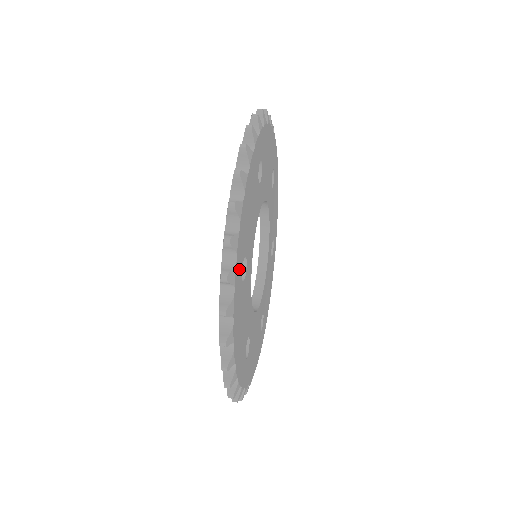
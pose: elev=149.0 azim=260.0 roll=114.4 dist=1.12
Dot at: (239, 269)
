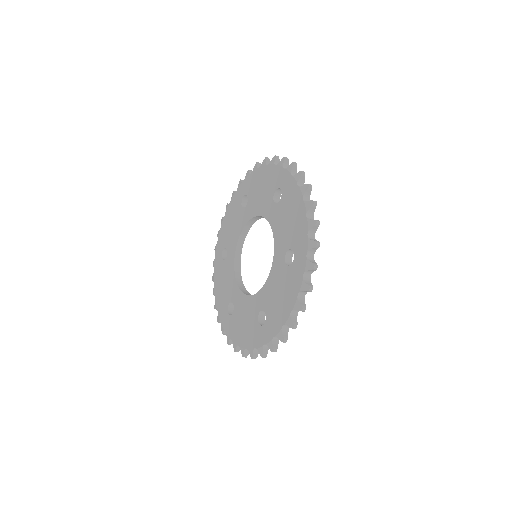
Dot at: occluded
